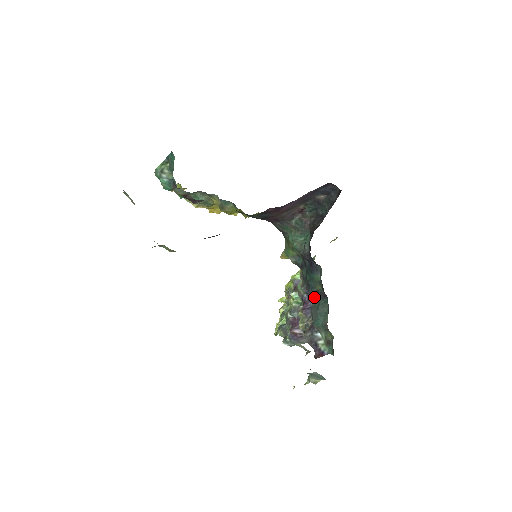
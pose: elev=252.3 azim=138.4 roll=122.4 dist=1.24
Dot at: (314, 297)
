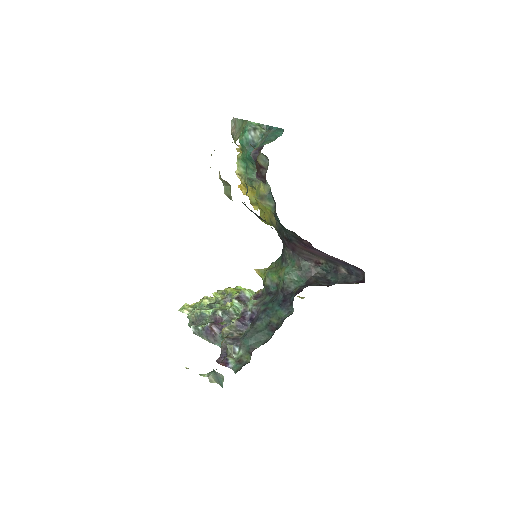
Dot at: (262, 322)
